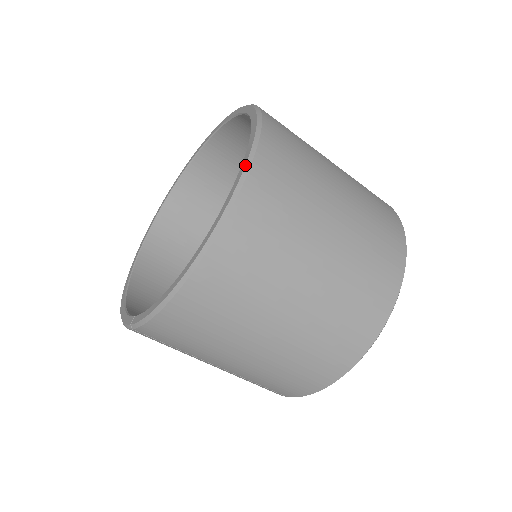
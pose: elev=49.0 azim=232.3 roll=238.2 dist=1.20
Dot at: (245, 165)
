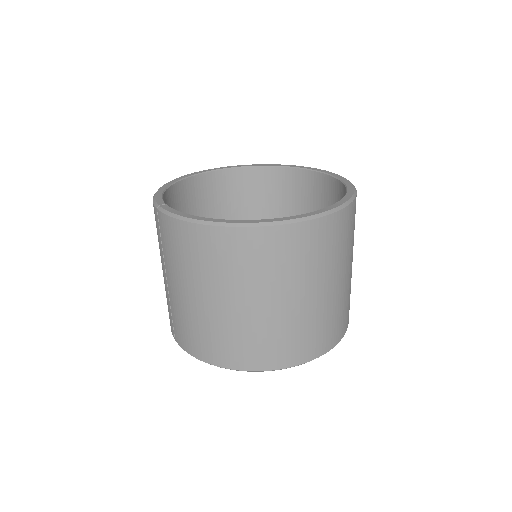
Dot at: (314, 215)
